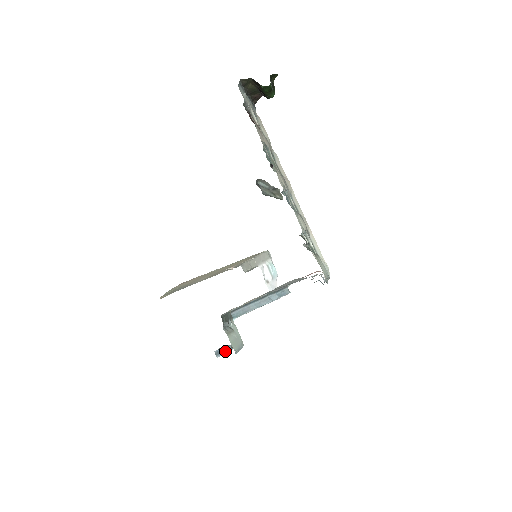
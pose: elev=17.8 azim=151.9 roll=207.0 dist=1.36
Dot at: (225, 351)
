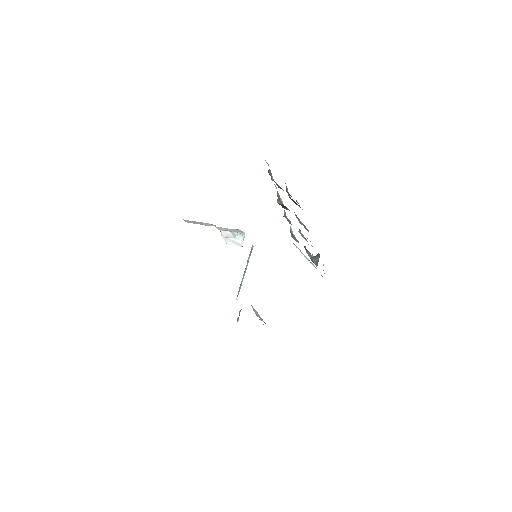
Dot at: (239, 315)
